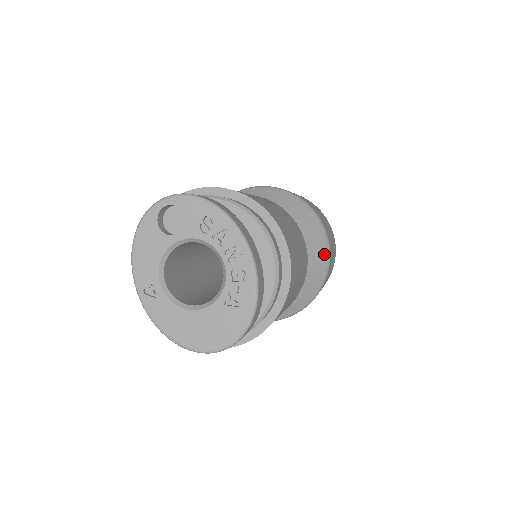
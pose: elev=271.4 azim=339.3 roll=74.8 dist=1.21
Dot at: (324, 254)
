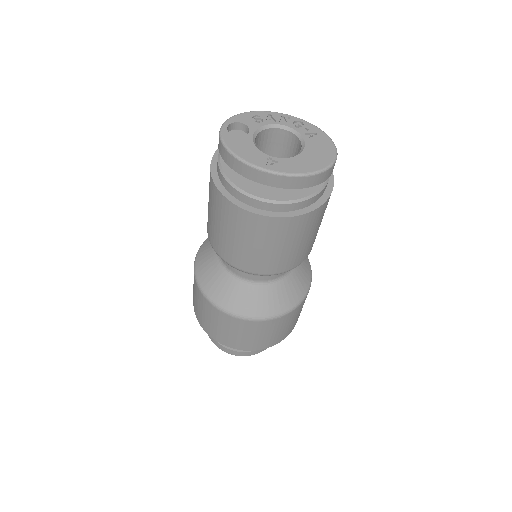
Dot at: occluded
